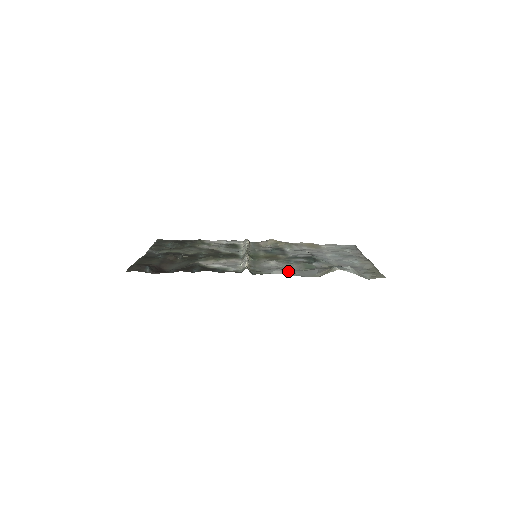
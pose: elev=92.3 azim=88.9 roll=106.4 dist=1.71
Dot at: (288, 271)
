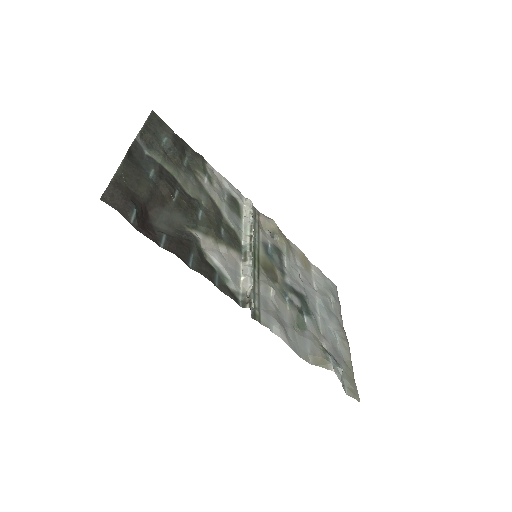
Dot at: (286, 331)
